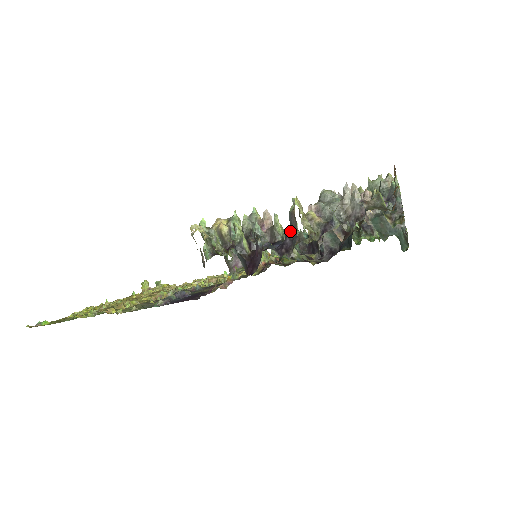
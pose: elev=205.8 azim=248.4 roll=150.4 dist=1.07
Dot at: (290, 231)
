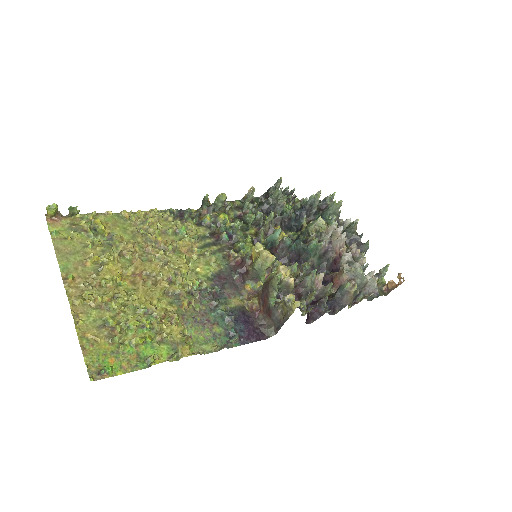
Dot at: (340, 300)
